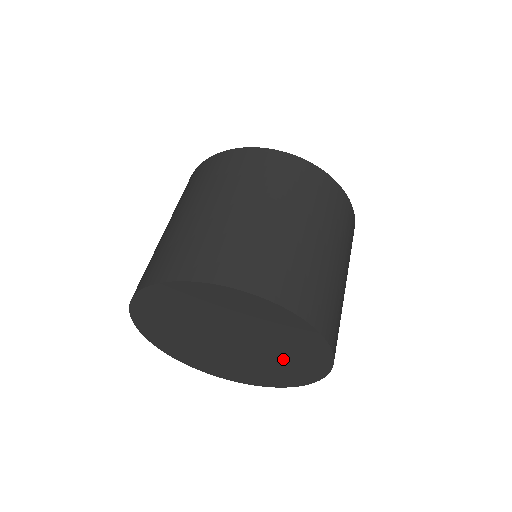
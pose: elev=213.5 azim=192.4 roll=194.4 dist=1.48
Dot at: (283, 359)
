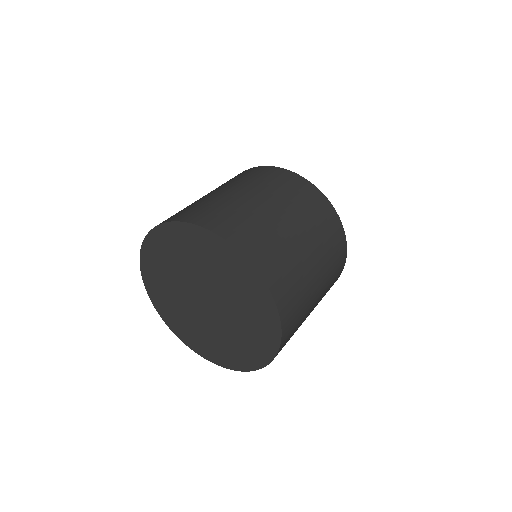
Dot at: (226, 340)
